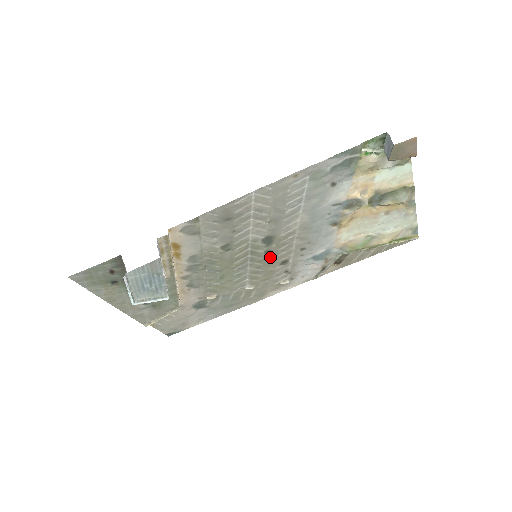
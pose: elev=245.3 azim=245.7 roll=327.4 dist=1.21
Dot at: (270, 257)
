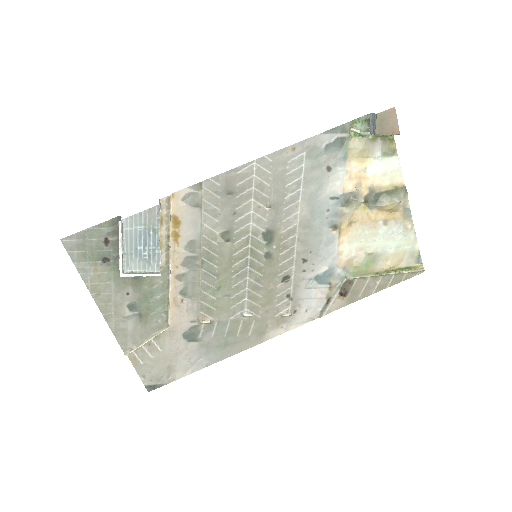
Dot at: (271, 265)
